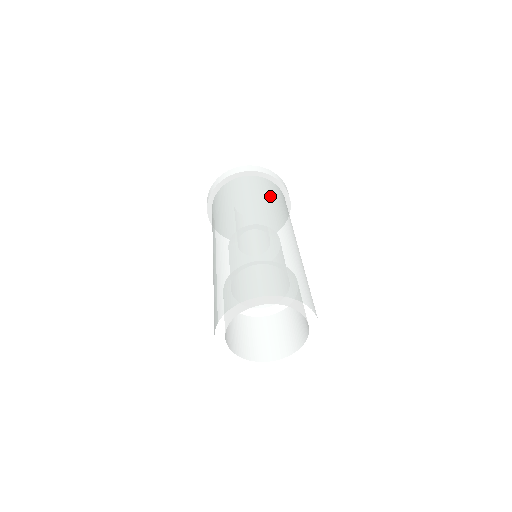
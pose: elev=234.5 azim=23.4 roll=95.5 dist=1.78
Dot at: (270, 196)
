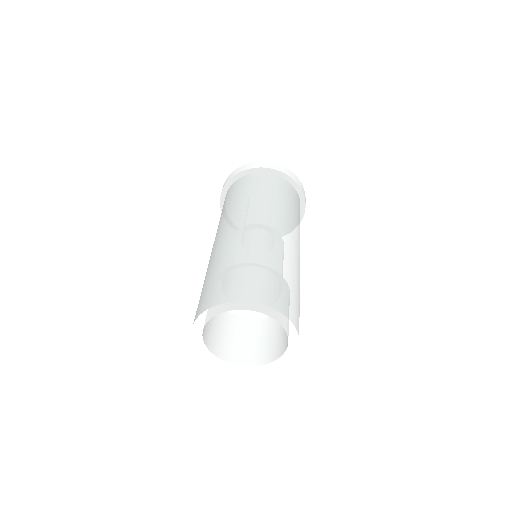
Dot at: occluded
